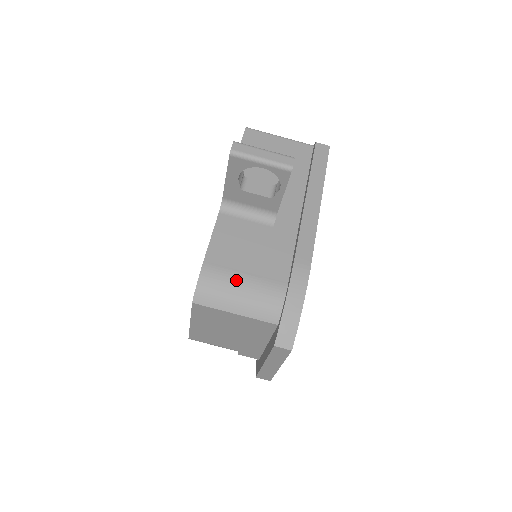
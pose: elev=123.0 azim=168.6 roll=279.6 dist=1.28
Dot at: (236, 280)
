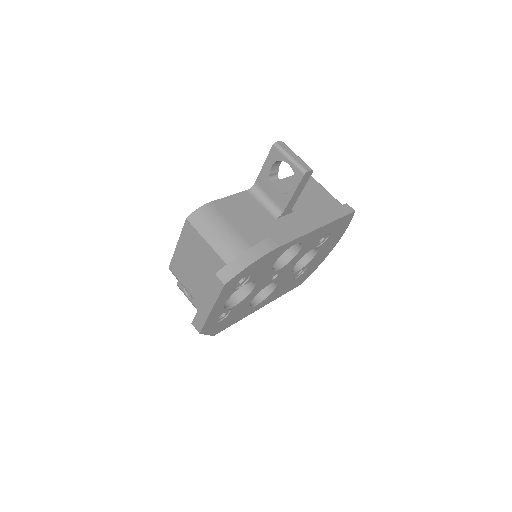
Dot at: (224, 222)
